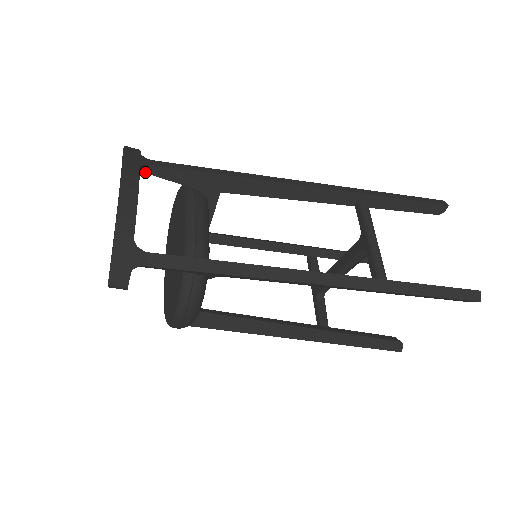
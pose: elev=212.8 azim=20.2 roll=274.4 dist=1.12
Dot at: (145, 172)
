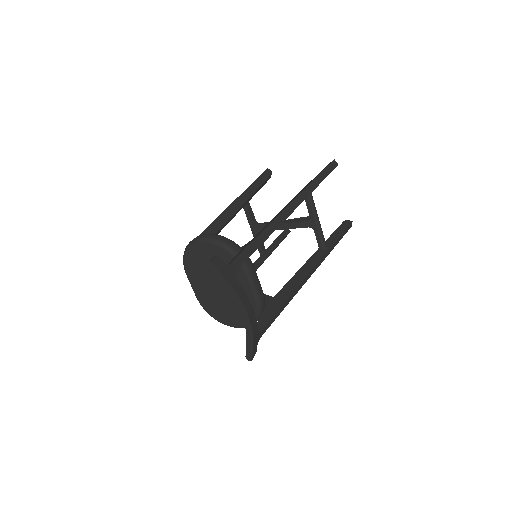
Dot at: occluded
